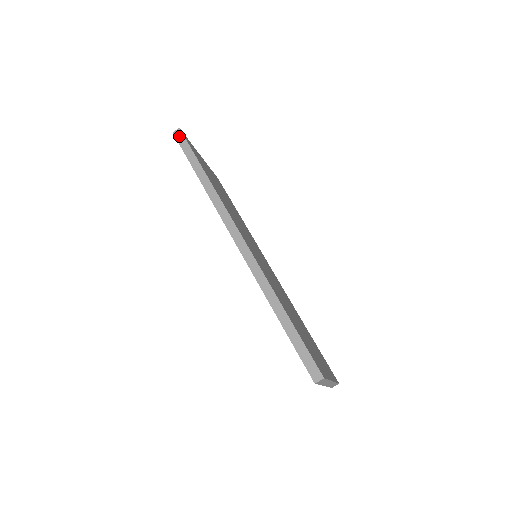
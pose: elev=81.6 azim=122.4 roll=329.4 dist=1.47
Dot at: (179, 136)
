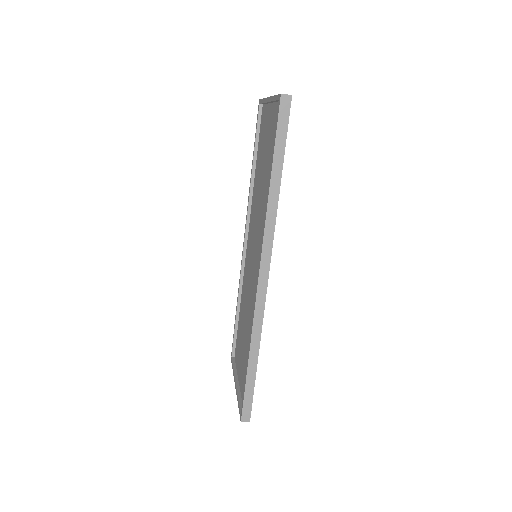
Dot at: (285, 107)
